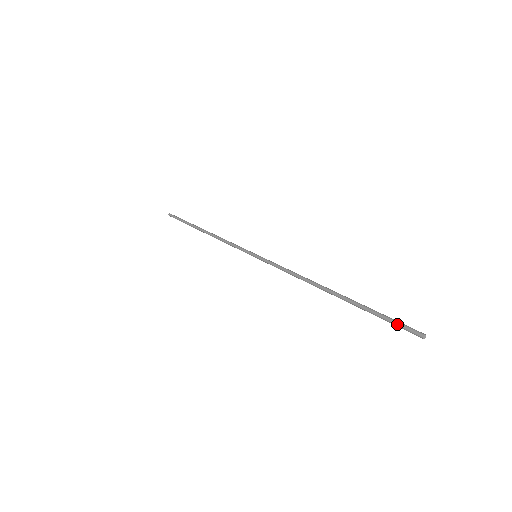
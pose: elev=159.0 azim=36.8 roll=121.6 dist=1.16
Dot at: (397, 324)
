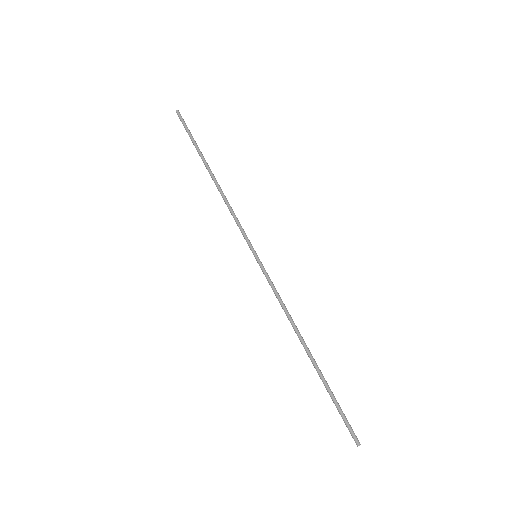
Dot at: (346, 422)
